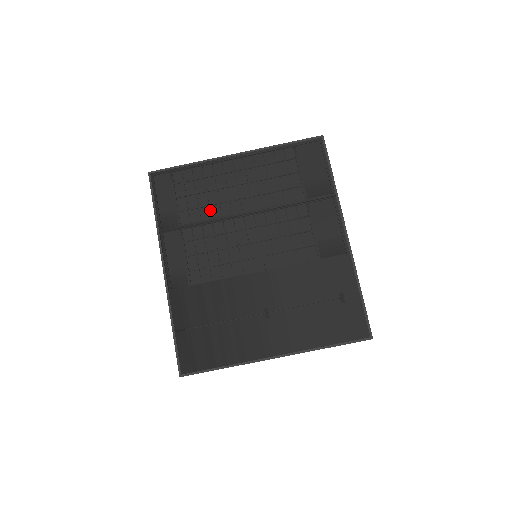
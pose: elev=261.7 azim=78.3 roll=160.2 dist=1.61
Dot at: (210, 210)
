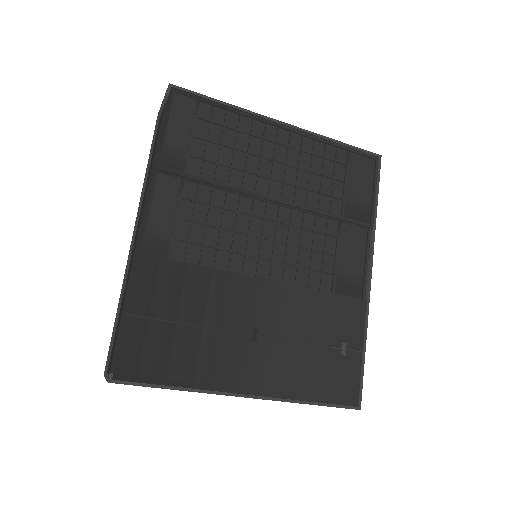
Dot at: (230, 174)
